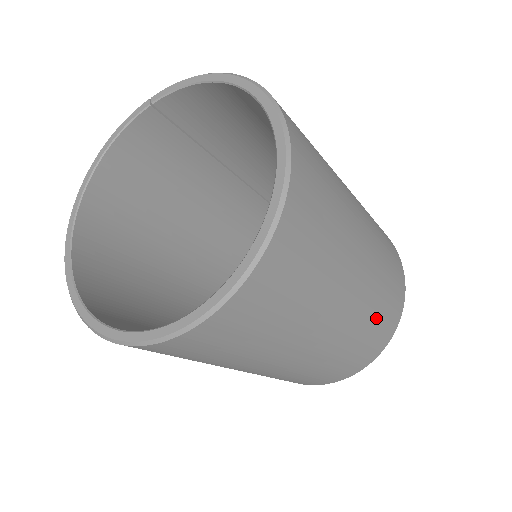
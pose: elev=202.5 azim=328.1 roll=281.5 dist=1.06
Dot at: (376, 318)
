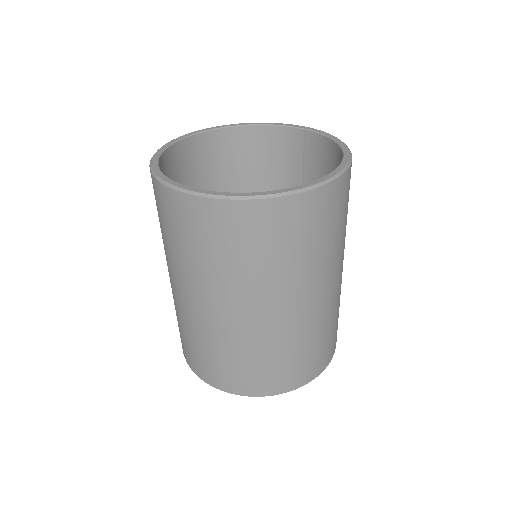
Dot at: (264, 359)
